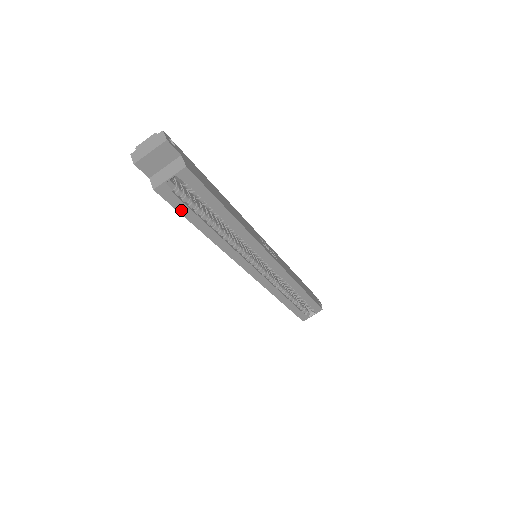
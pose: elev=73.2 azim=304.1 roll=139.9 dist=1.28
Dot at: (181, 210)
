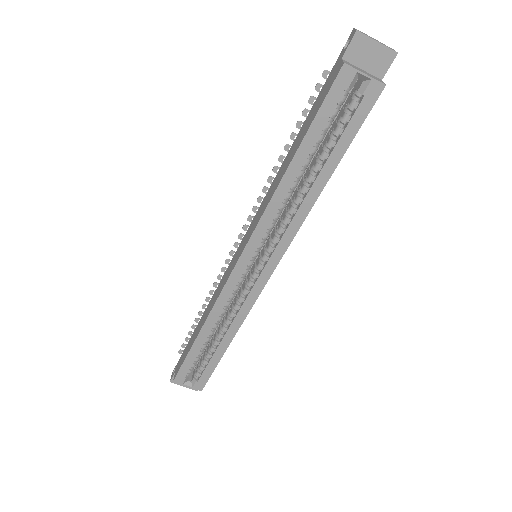
Dot at: (321, 114)
